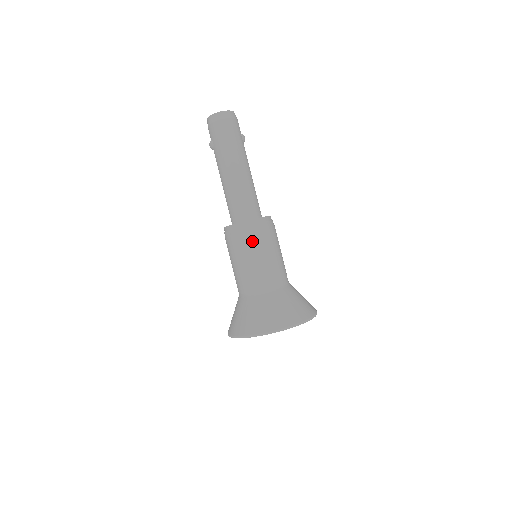
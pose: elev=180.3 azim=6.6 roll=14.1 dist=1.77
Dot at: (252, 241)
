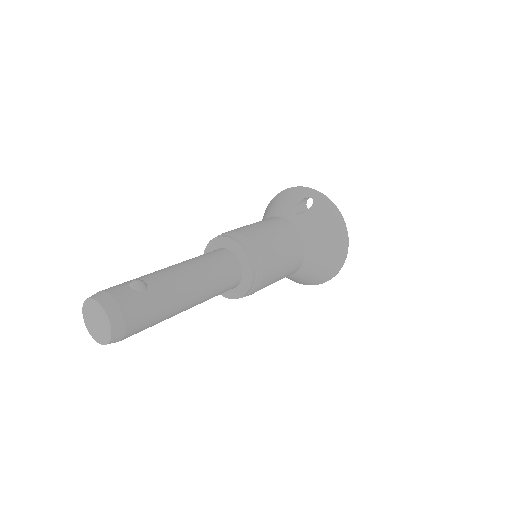
Dot at: (268, 281)
